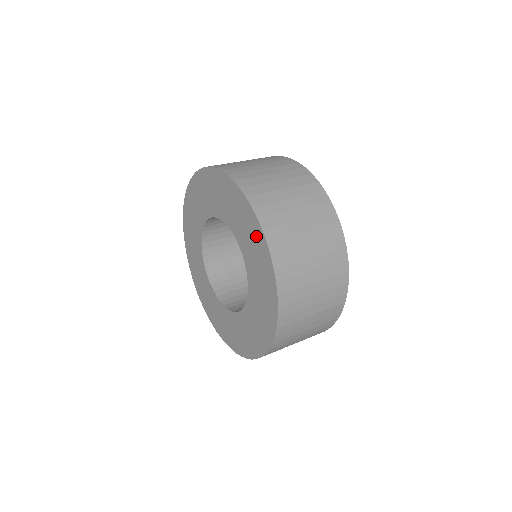
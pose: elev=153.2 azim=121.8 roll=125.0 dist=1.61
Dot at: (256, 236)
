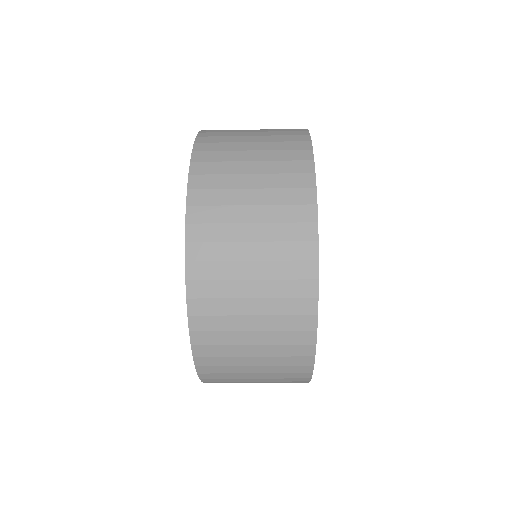
Dot at: occluded
